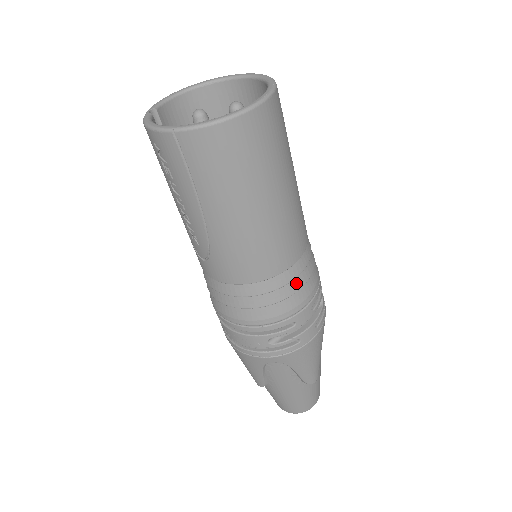
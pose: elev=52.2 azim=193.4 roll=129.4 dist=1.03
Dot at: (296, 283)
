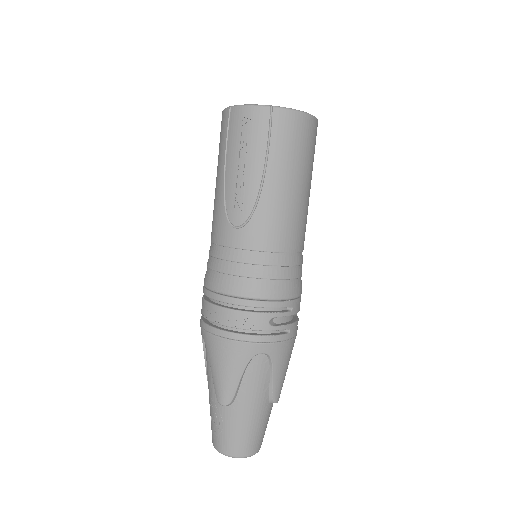
Dot at: (299, 270)
